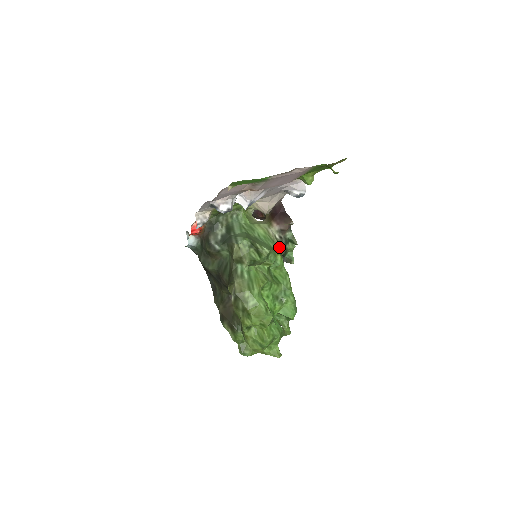
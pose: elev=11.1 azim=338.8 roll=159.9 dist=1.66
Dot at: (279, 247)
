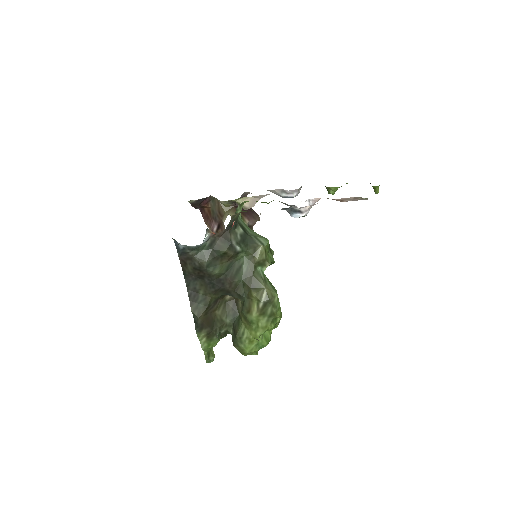
Dot at: occluded
